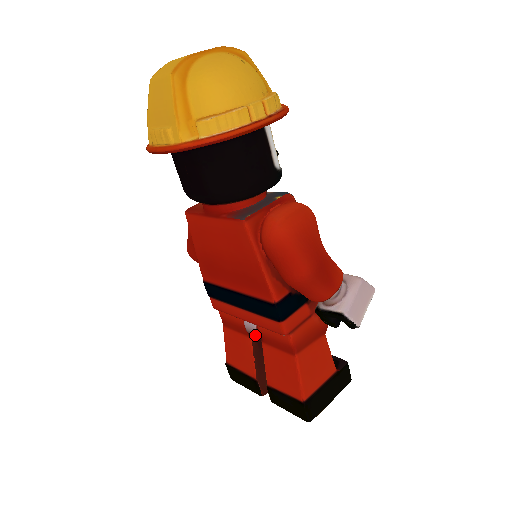
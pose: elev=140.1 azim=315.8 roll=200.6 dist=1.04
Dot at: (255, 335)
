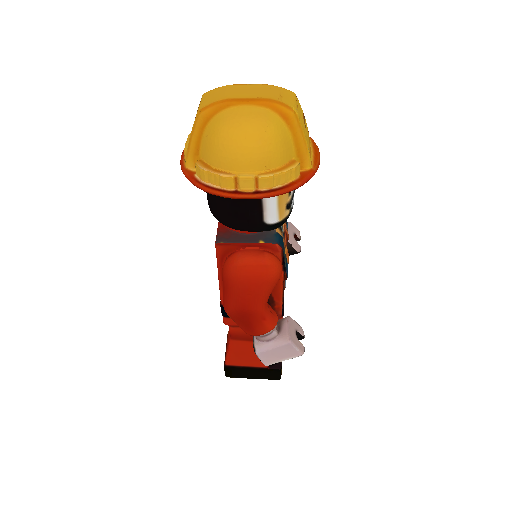
Dot at: occluded
